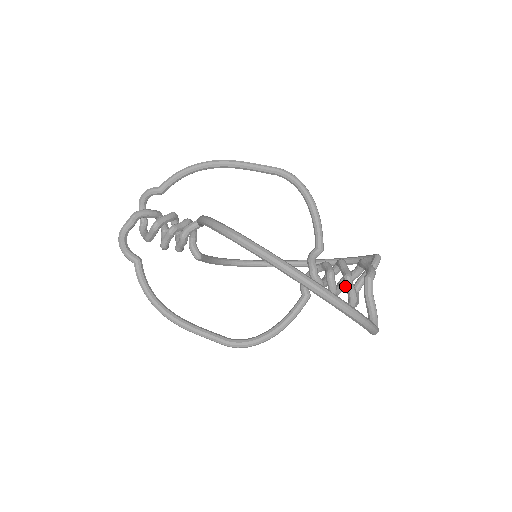
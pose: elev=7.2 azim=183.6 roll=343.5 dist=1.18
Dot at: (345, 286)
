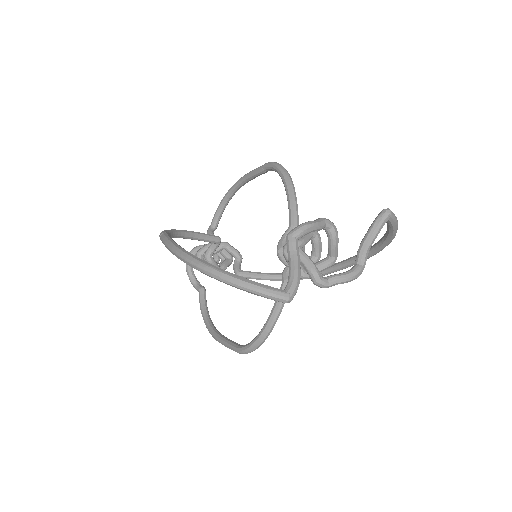
Dot at: occluded
